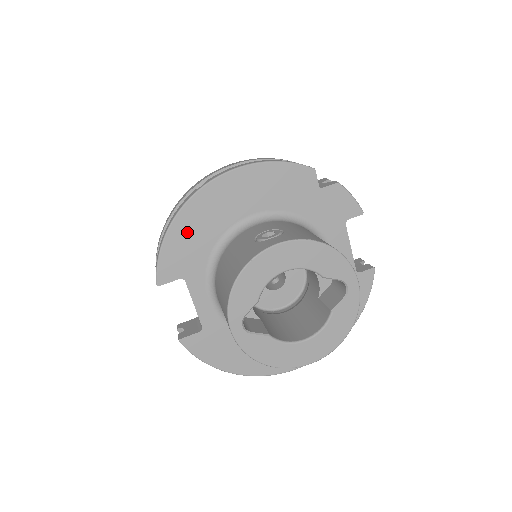
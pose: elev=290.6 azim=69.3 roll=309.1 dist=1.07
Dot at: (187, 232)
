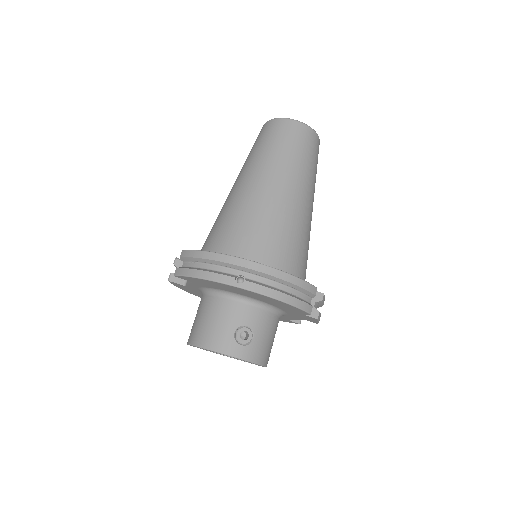
Dot at: (211, 283)
